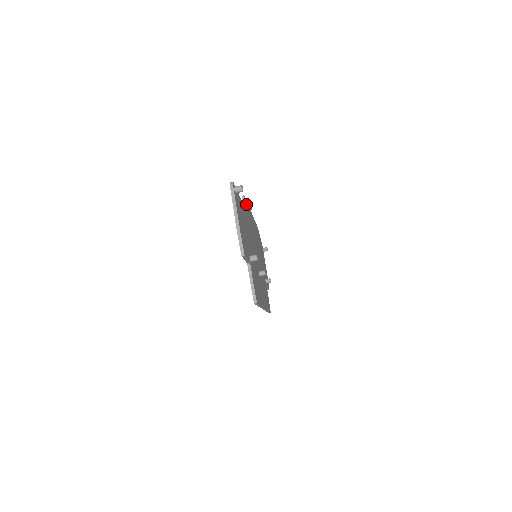
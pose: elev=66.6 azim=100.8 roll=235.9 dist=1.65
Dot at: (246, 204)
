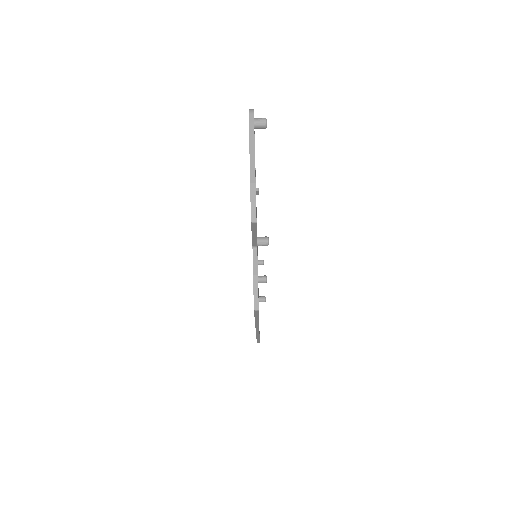
Dot at: occluded
